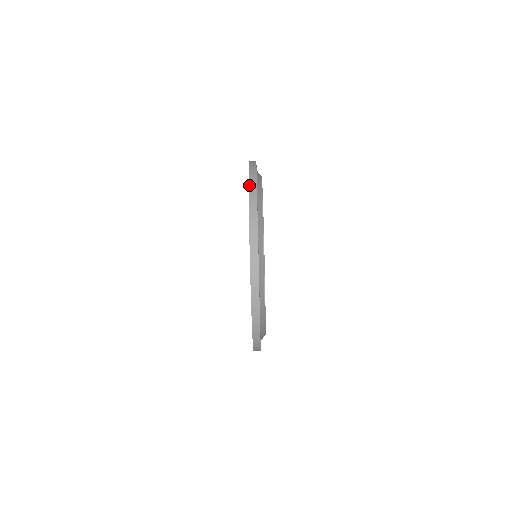
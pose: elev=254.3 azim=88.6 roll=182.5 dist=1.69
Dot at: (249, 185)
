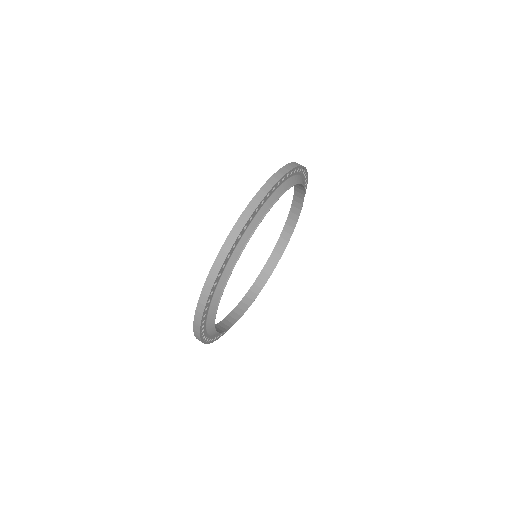
Dot at: occluded
